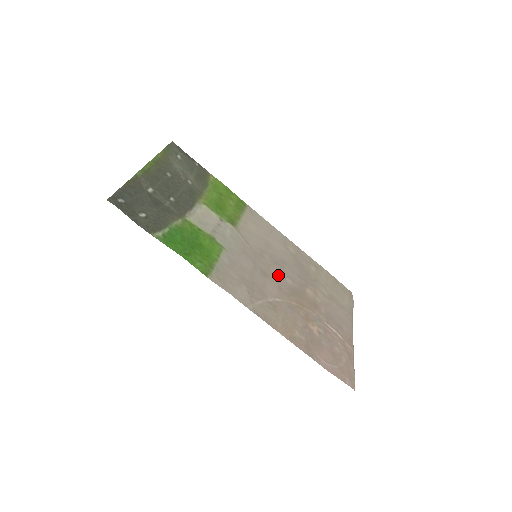
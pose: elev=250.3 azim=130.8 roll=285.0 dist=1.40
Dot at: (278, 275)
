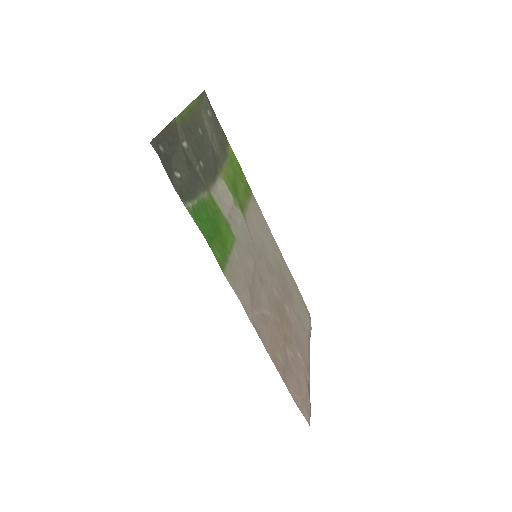
Dot at: (269, 283)
